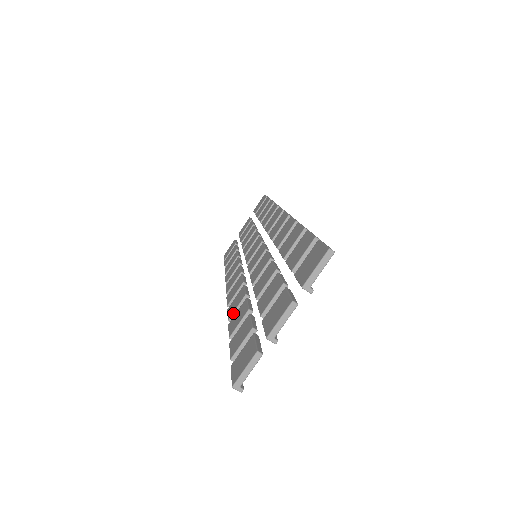
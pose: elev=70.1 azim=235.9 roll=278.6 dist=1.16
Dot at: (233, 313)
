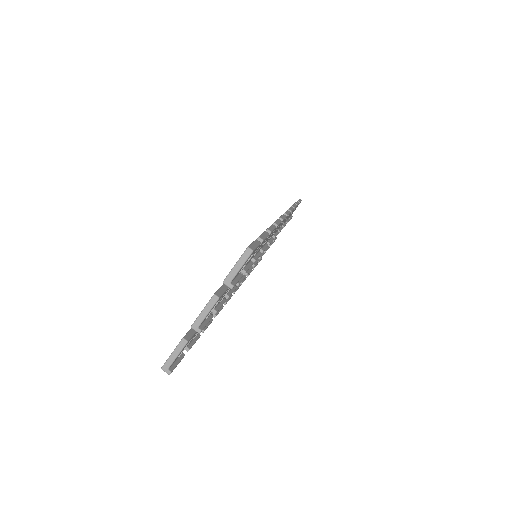
Dot at: occluded
